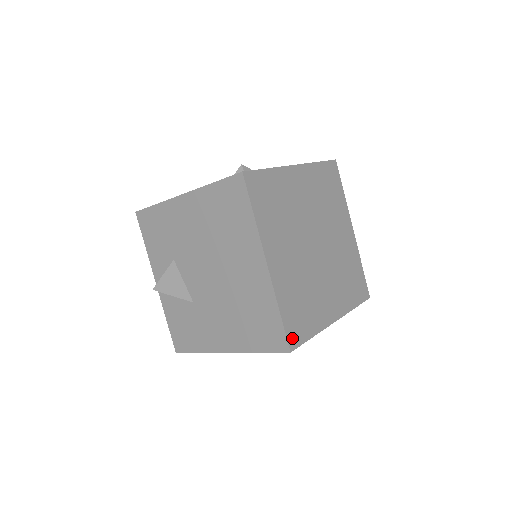
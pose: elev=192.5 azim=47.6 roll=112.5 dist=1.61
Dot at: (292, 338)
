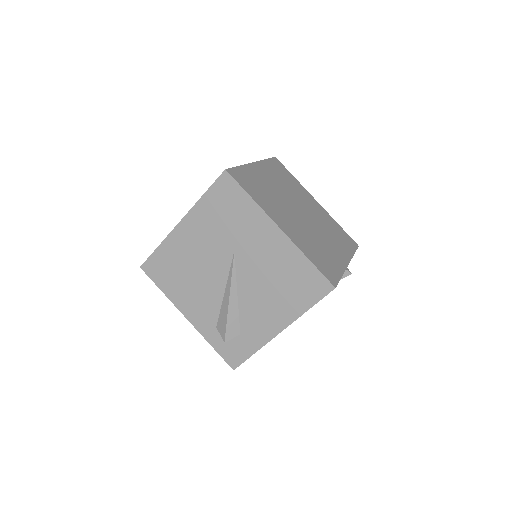
Dot at: (234, 174)
